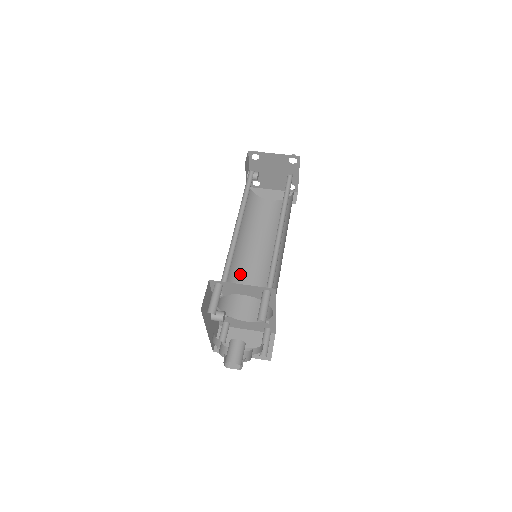
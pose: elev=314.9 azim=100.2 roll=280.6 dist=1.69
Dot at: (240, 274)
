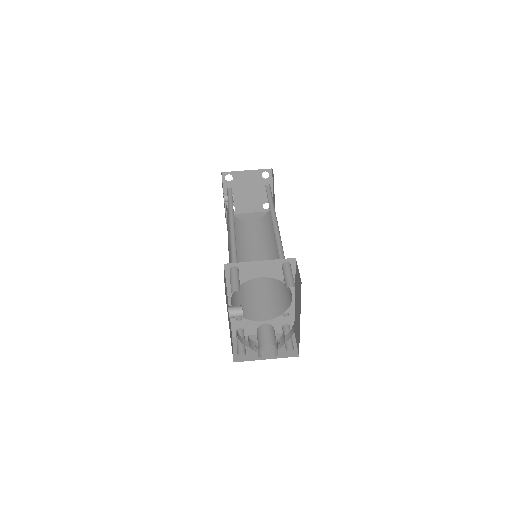
Dot at: occluded
